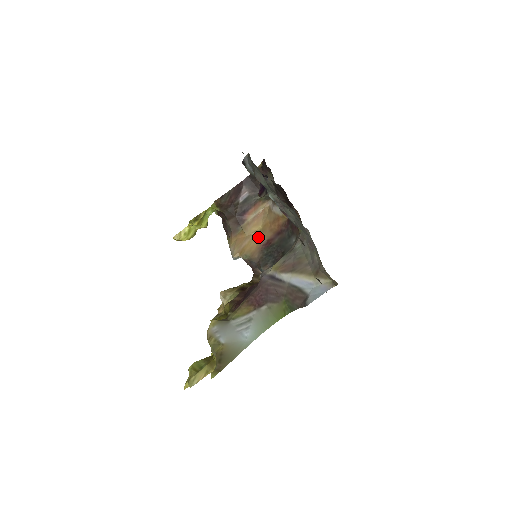
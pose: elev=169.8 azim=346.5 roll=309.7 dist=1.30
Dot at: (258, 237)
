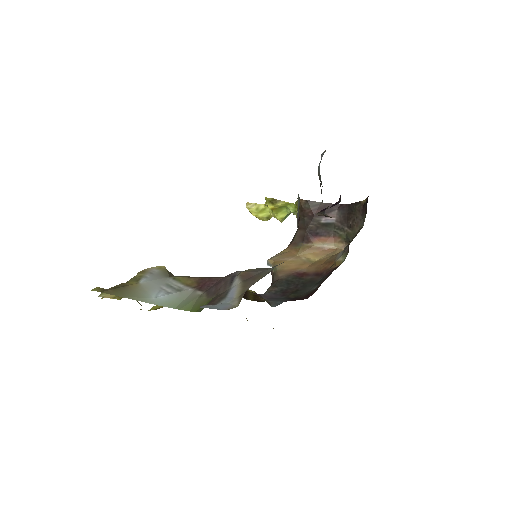
Dot at: (303, 264)
